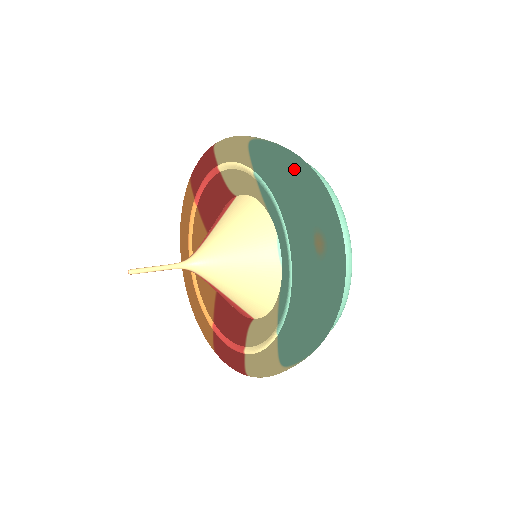
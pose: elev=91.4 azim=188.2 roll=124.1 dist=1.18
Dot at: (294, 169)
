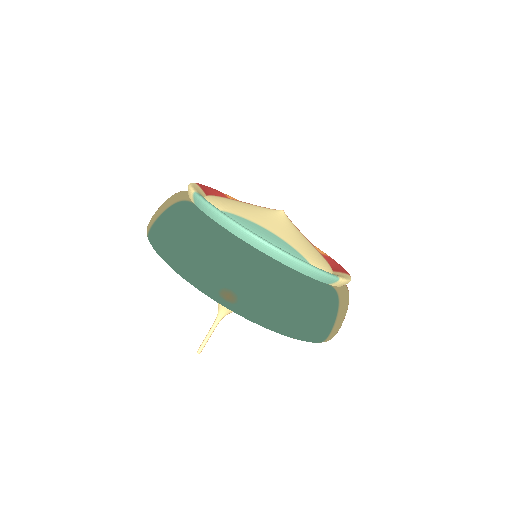
Dot at: (172, 252)
